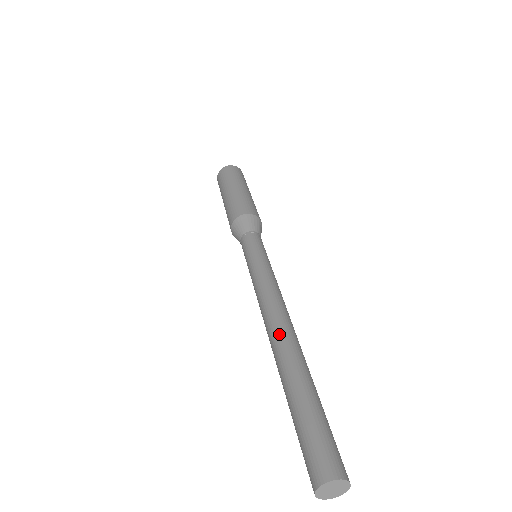
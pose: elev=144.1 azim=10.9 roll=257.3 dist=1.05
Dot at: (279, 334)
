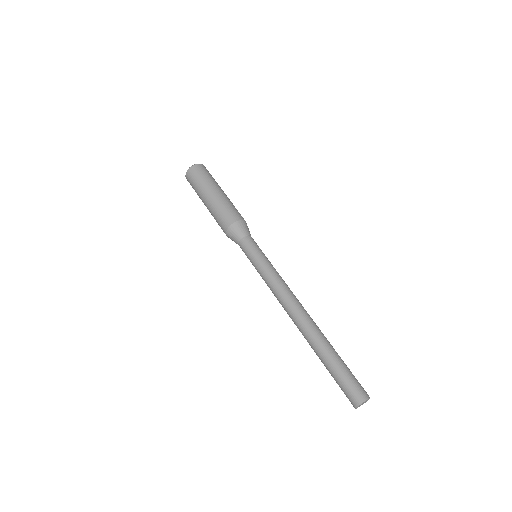
Dot at: (299, 326)
